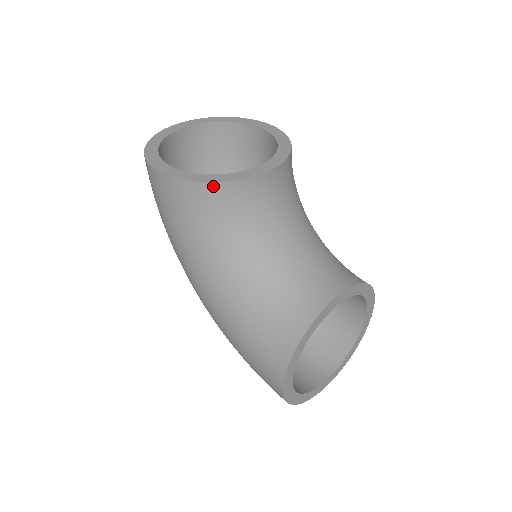
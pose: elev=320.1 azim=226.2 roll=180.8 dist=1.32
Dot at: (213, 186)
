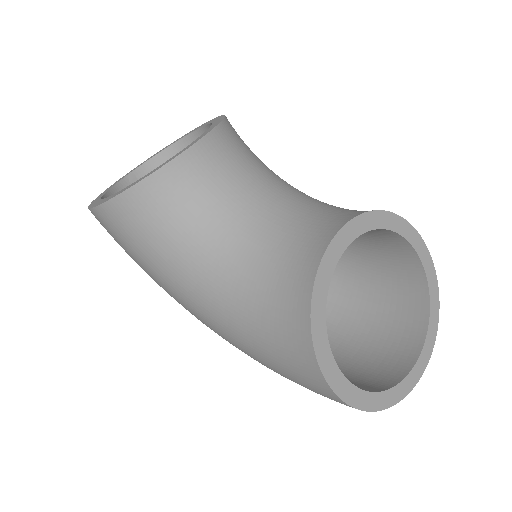
Dot at: (140, 187)
